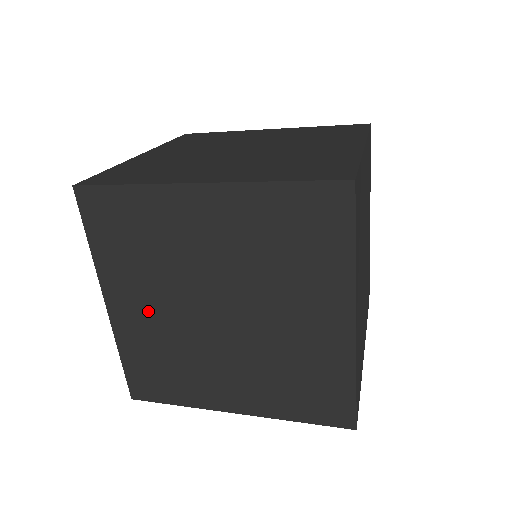
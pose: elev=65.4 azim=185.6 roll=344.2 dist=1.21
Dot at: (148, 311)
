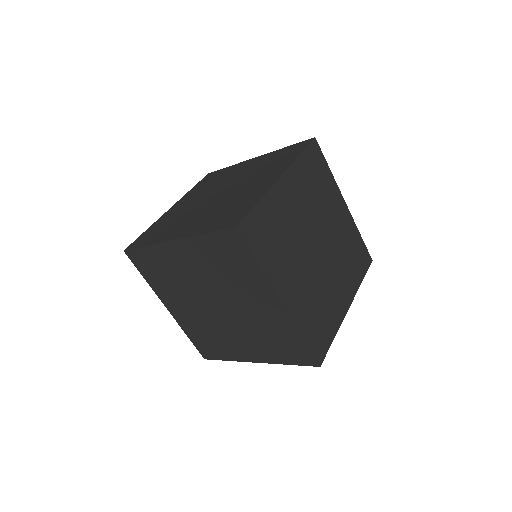
Dot at: (186, 310)
